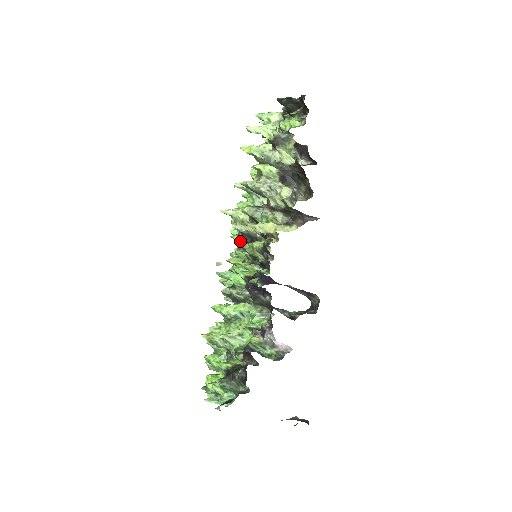
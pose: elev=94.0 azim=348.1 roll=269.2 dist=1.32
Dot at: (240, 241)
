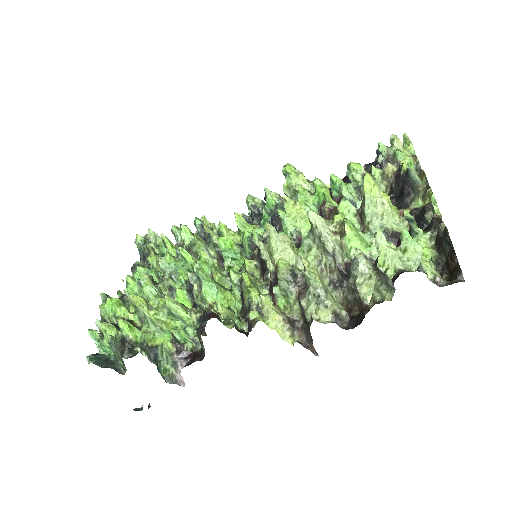
Dot at: (255, 243)
